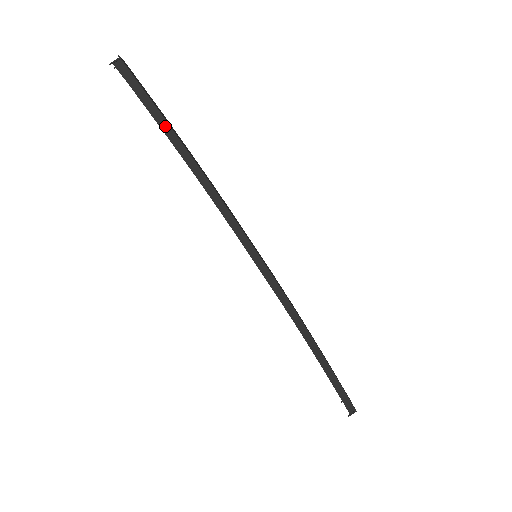
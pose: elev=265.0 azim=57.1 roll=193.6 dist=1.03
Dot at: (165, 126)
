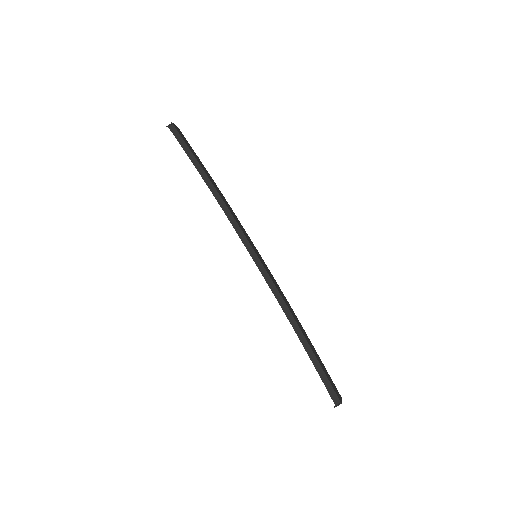
Dot at: (195, 162)
